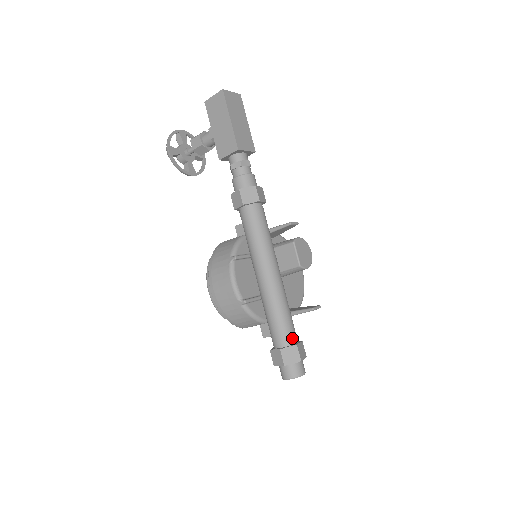
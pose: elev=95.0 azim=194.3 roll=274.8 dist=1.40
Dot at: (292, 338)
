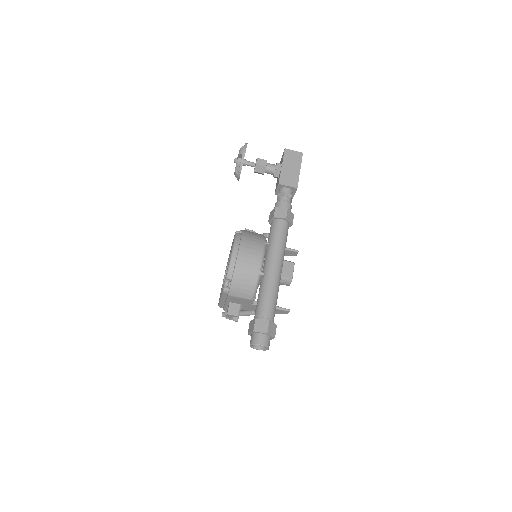
Dot at: occluded
